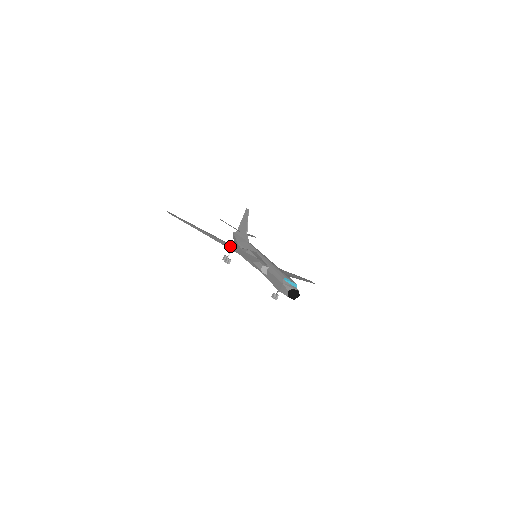
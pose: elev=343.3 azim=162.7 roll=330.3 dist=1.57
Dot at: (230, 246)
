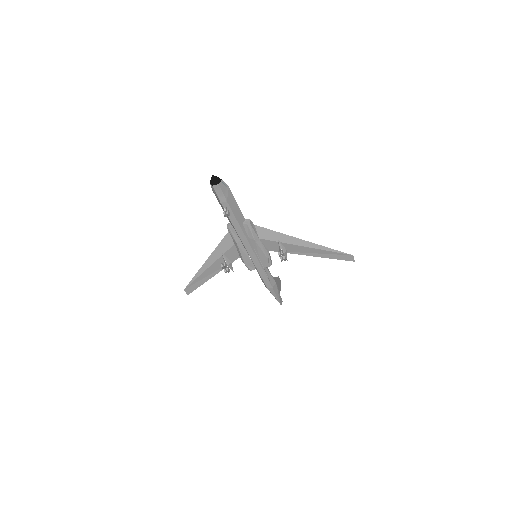
Dot at: (214, 250)
